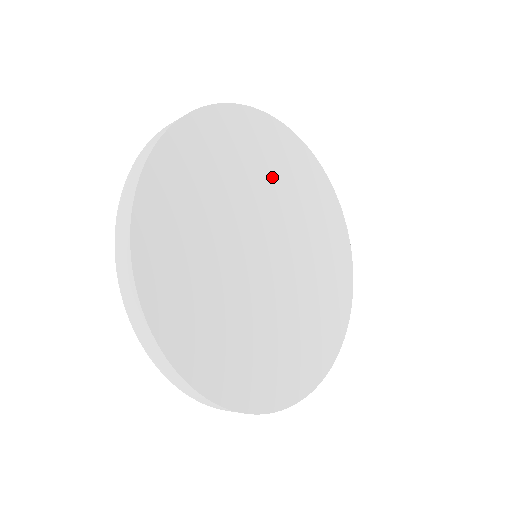
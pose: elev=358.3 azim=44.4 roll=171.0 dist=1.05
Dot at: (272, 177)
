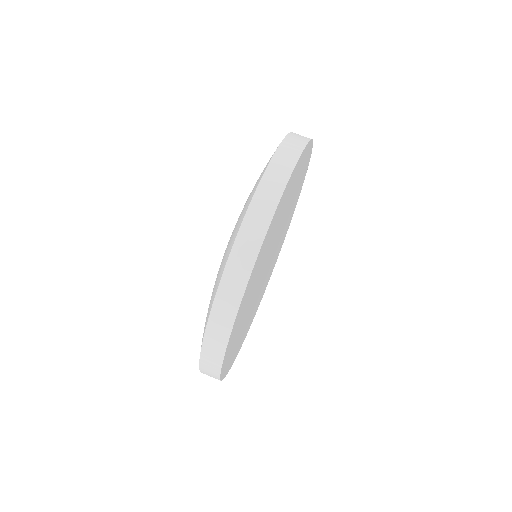
Dot at: (288, 202)
